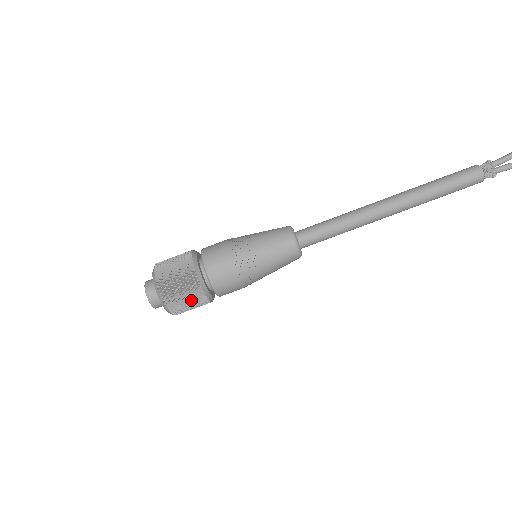
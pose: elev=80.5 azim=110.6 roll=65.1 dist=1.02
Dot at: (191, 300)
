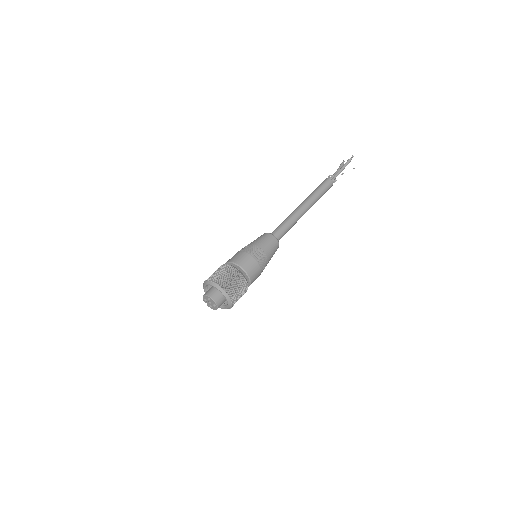
Dot at: (229, 275)
